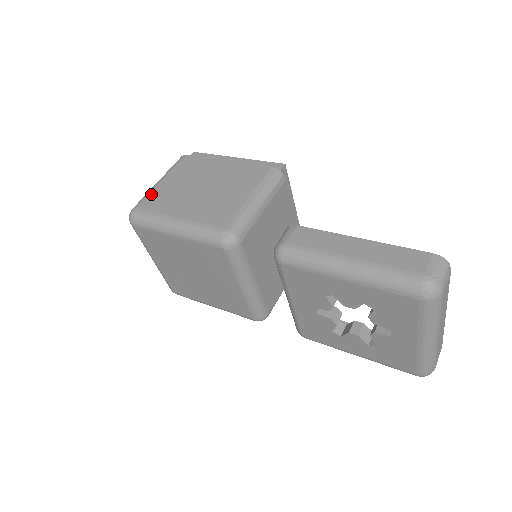
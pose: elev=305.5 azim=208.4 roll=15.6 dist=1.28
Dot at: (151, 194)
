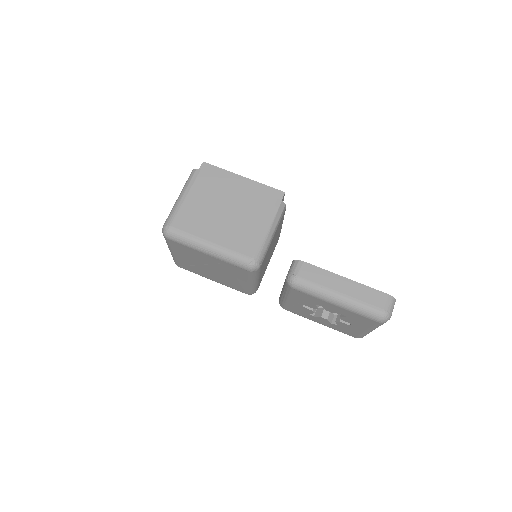
Dot at: (180, 212)
